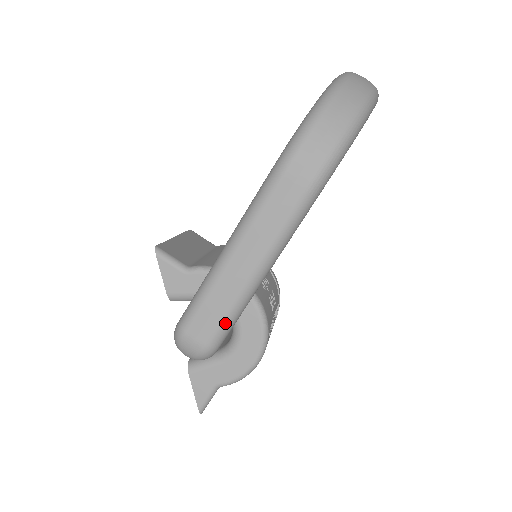
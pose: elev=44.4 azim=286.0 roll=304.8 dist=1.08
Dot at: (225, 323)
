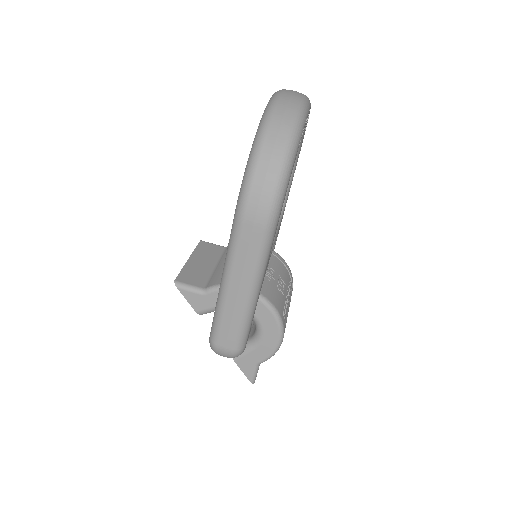
Dot at: (242, 332)
